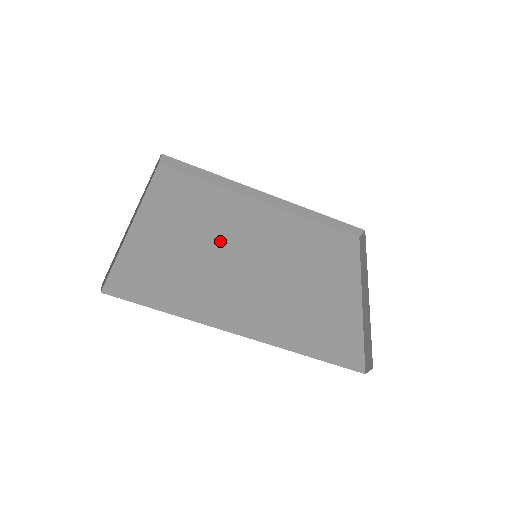
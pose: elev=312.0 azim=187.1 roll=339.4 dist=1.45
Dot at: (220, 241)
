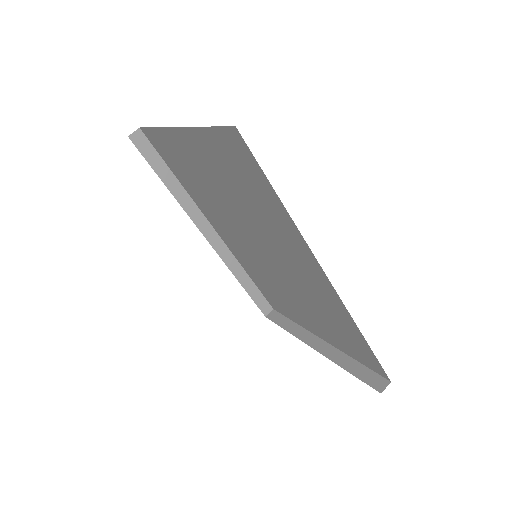
Dot at: occluded
